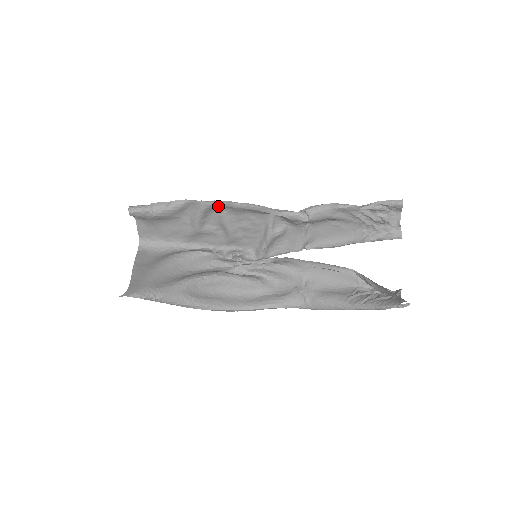
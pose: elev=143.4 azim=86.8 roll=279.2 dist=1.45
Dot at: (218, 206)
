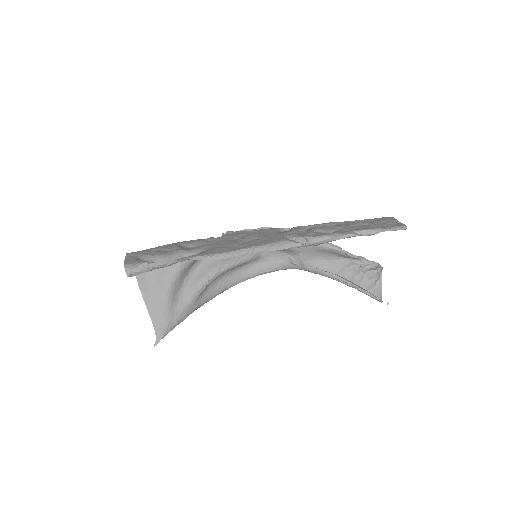
Dot at: (223, 255)
